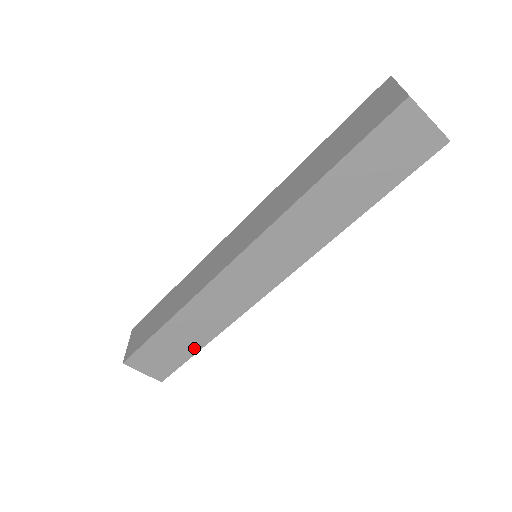
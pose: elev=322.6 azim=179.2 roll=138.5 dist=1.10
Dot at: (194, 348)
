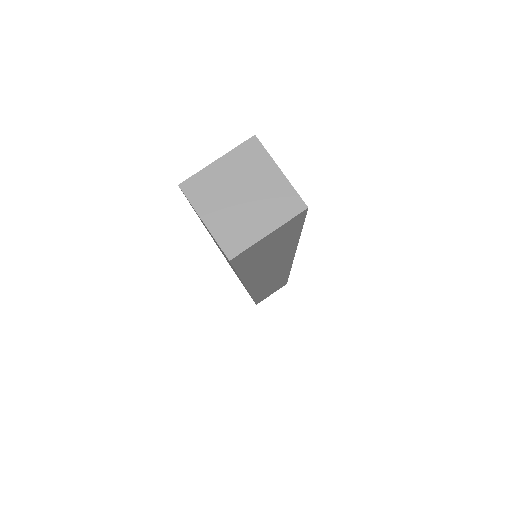
Dot at: occluded
